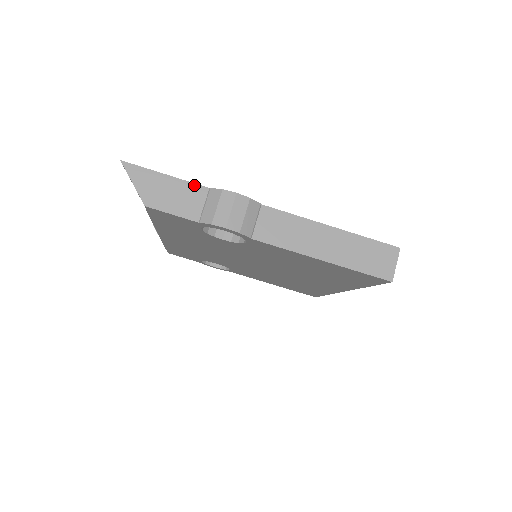
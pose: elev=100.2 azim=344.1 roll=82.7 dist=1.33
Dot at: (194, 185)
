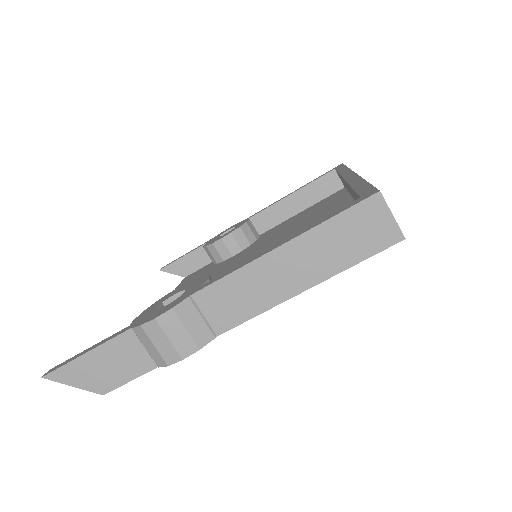
Dot at: (116, 339)
